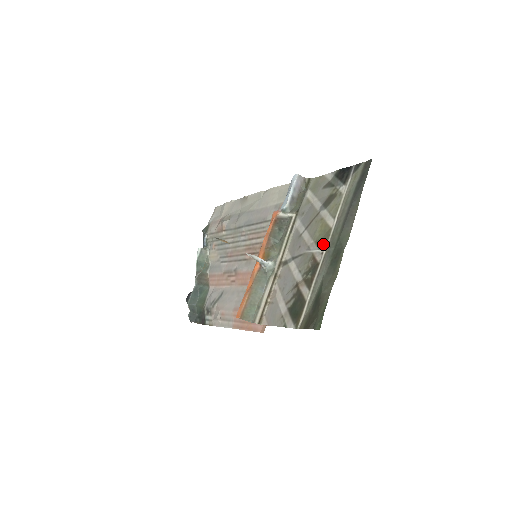
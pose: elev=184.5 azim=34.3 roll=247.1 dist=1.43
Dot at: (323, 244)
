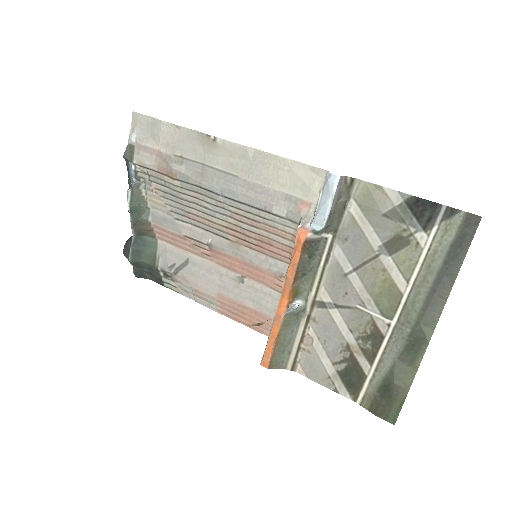
Dot at: (389, 312)
